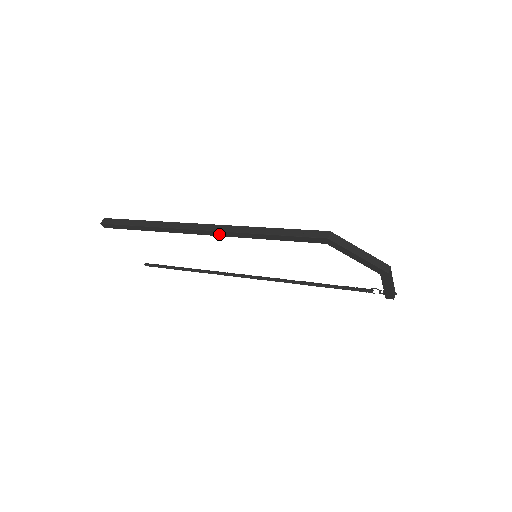
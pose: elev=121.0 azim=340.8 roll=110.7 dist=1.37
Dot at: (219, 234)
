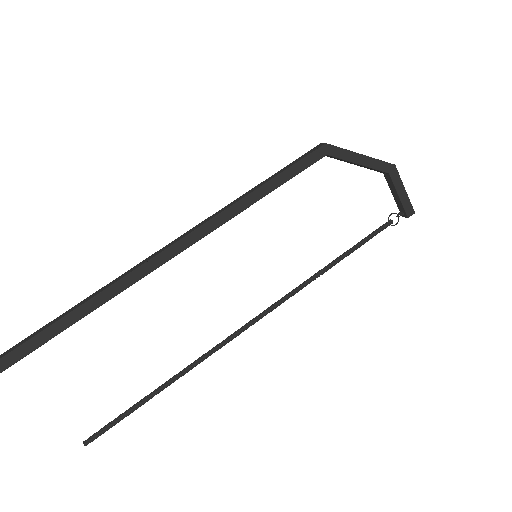
Dot at: (202, 233)
